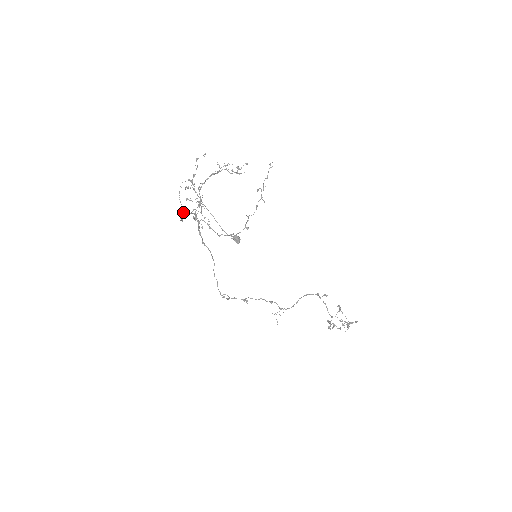
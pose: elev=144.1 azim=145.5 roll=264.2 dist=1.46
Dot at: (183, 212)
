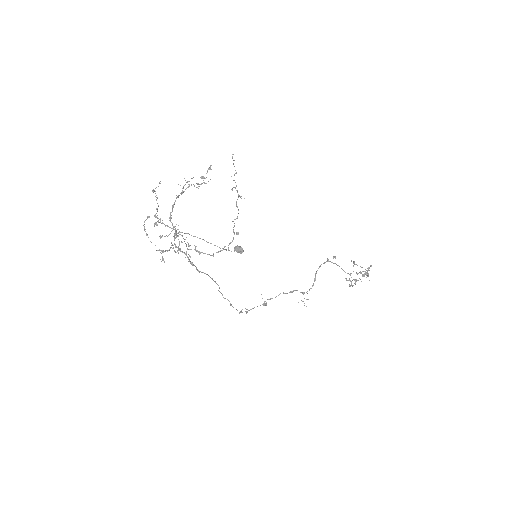
Dot at: occluded
